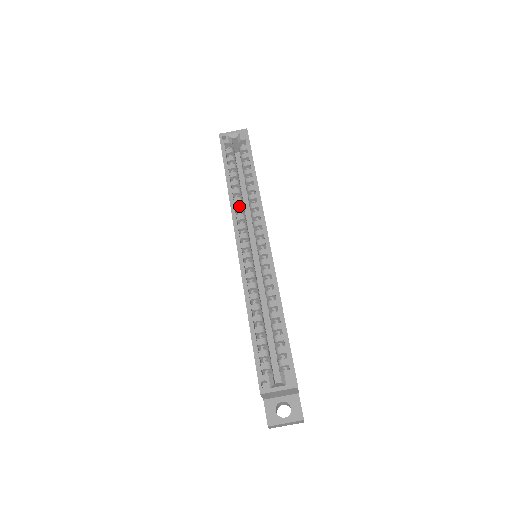
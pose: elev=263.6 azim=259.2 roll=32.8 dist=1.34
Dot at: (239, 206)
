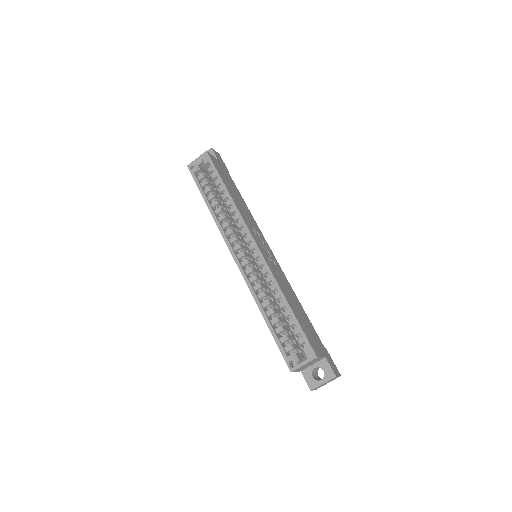
Dot at: (224, 223)
